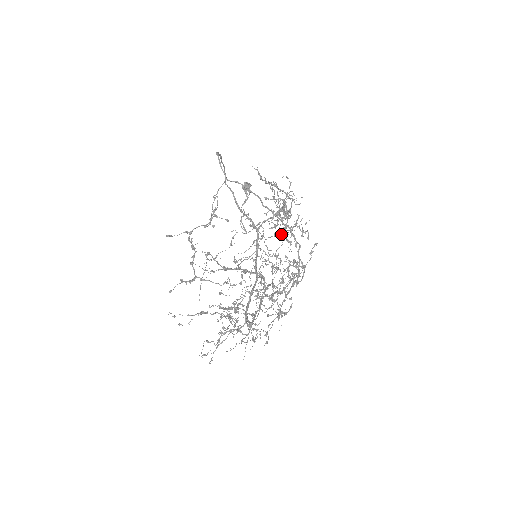
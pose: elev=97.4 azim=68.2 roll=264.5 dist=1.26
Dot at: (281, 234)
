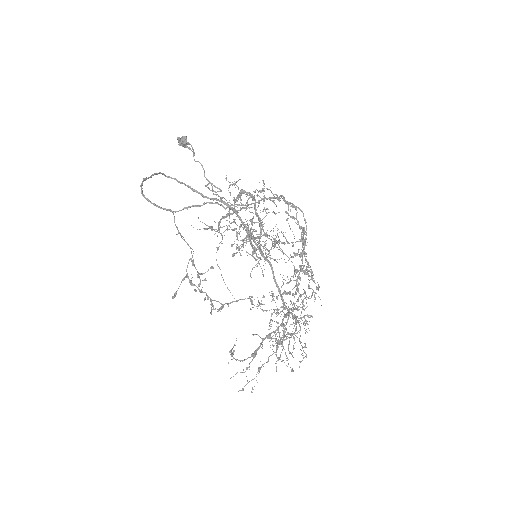
Dot at: occluded
